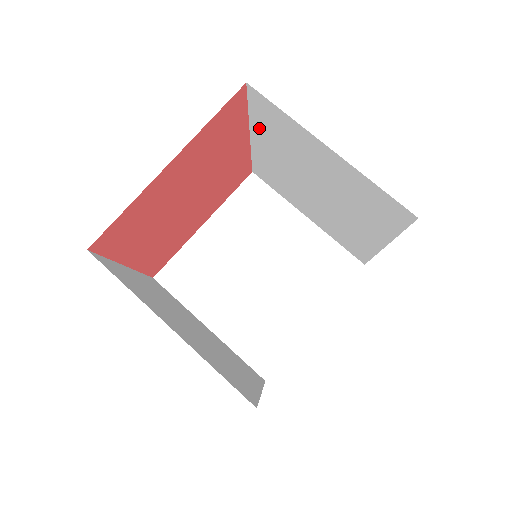
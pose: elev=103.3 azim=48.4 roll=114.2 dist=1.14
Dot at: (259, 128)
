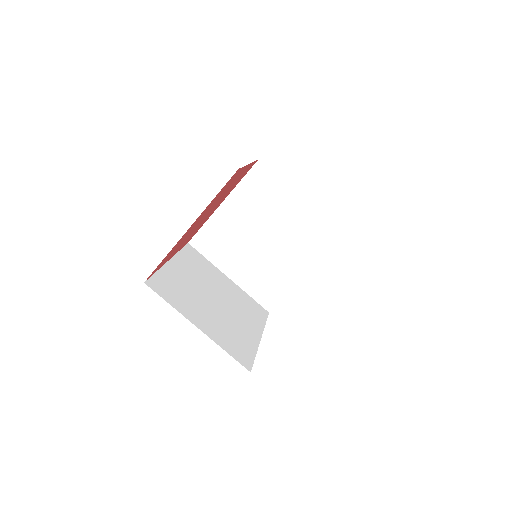
Dot at: occluded
